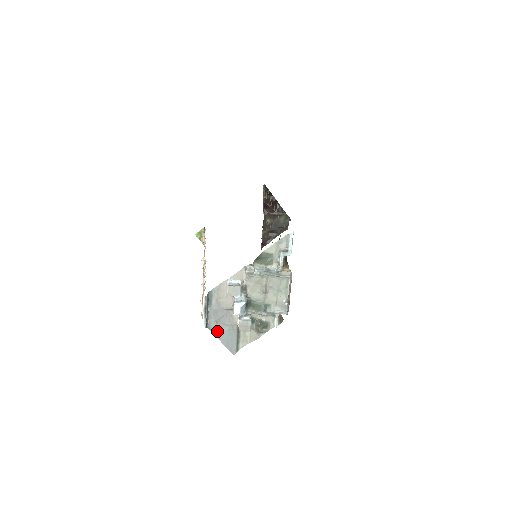
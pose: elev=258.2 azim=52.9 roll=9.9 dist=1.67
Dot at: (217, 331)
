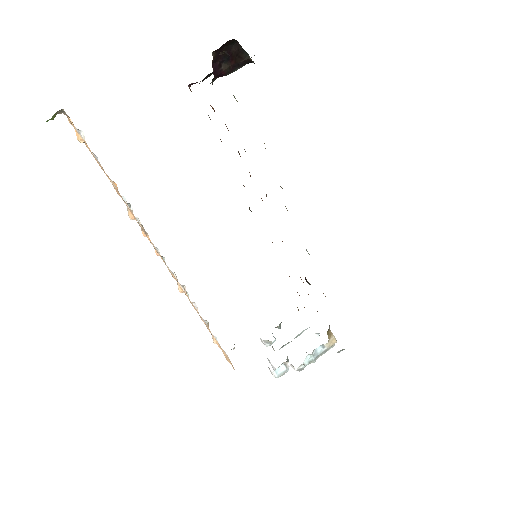
Dot at: occluded
